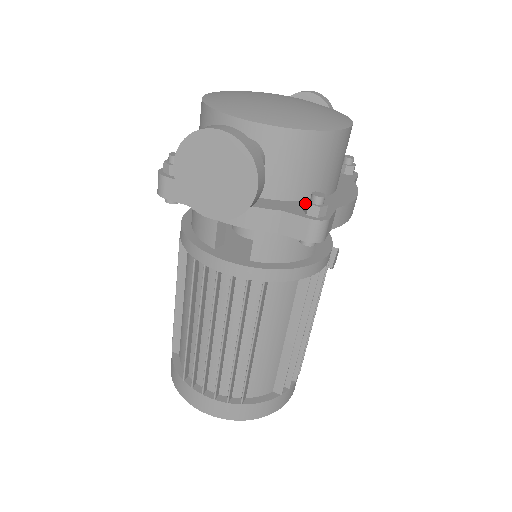
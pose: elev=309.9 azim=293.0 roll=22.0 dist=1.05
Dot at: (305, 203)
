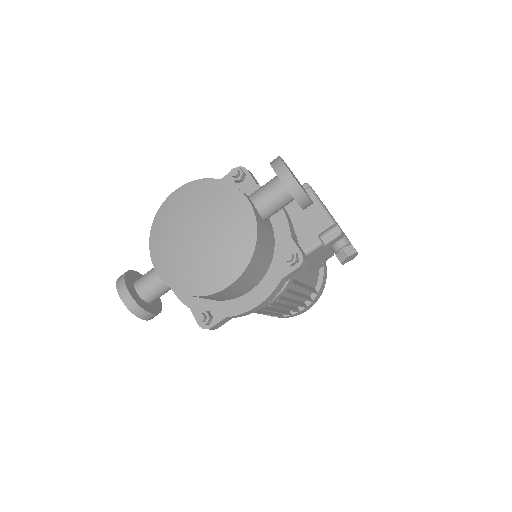
Dot at: occluded
